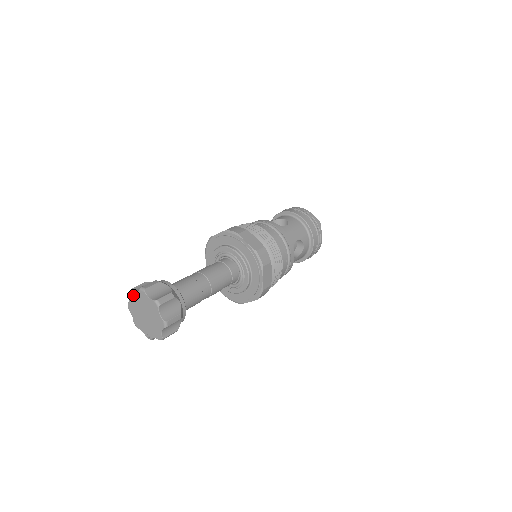
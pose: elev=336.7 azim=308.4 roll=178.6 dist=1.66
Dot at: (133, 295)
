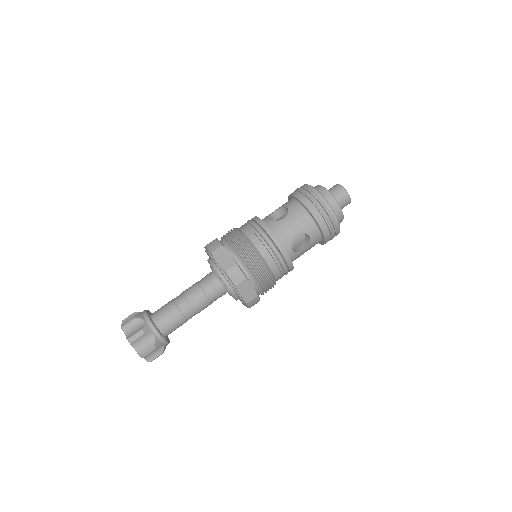
Dot at: occluded
